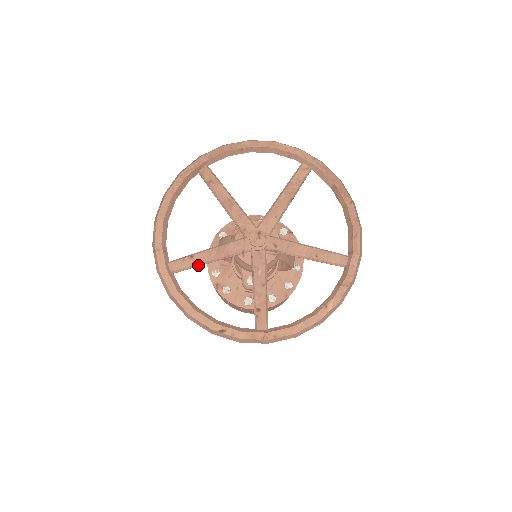
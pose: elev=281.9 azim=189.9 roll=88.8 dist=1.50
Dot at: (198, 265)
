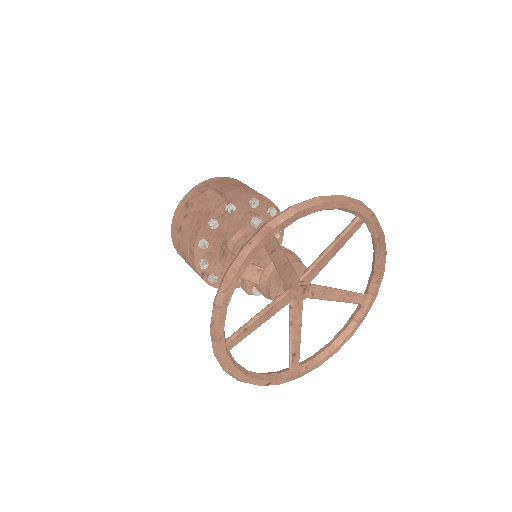
Dot at: occluded
